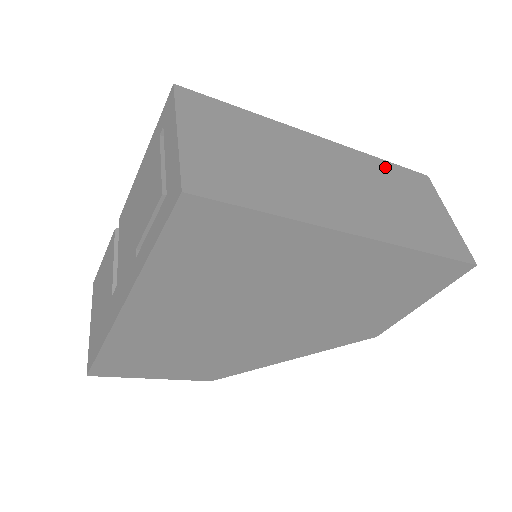
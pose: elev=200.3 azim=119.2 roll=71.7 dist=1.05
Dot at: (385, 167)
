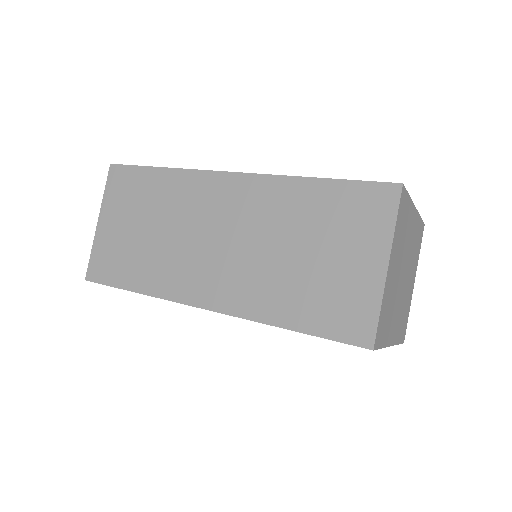
Dot at: (310, 193)
